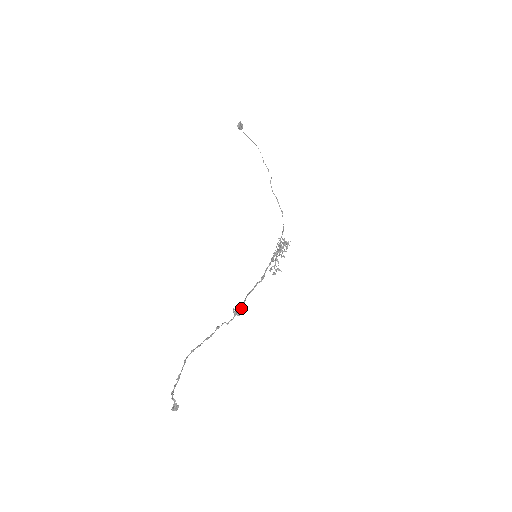
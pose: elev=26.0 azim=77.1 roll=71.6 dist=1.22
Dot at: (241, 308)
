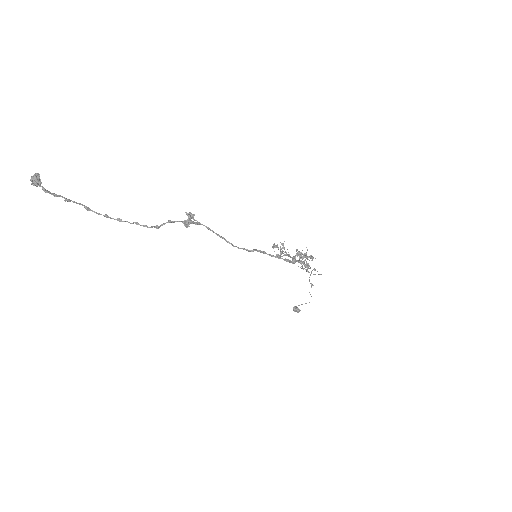
Dot at: (189, 214)
